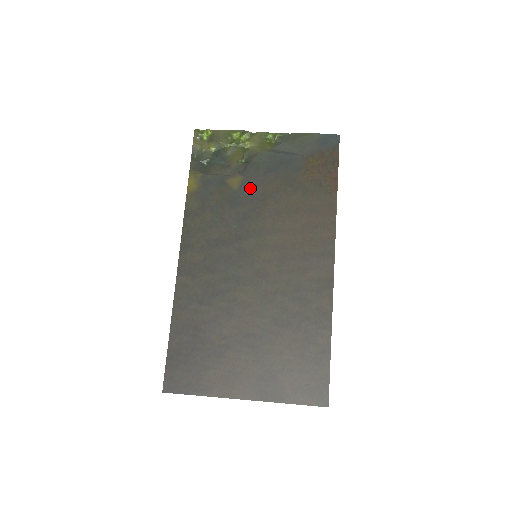
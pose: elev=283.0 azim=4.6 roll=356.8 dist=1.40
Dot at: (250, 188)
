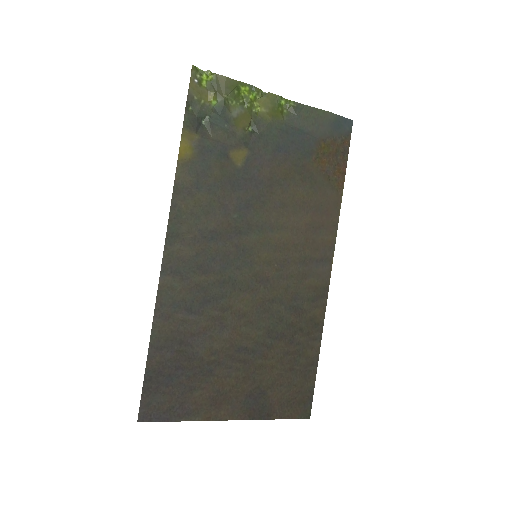
Dot at: (256, 168)
